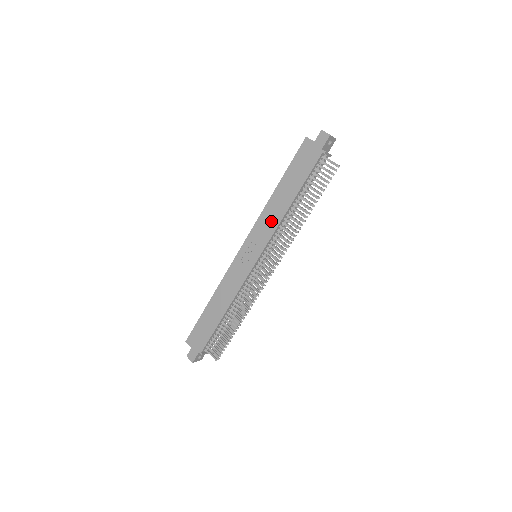
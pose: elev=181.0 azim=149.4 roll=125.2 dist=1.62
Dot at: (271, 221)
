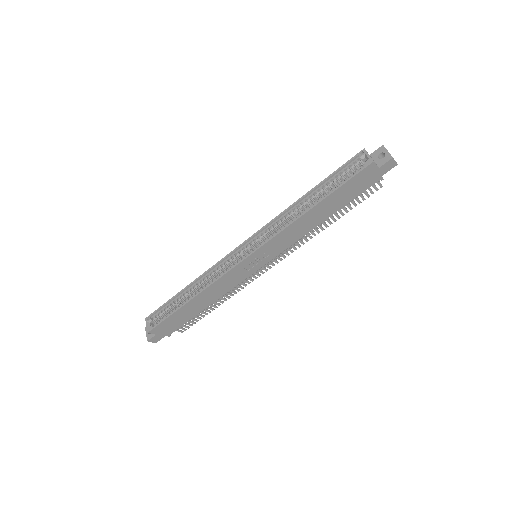
Dot at: (294, 235)
